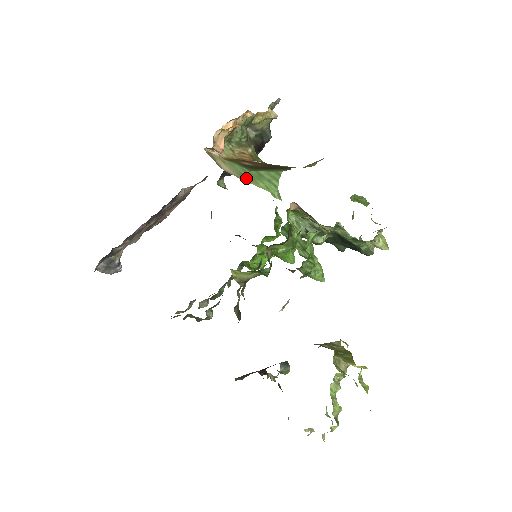
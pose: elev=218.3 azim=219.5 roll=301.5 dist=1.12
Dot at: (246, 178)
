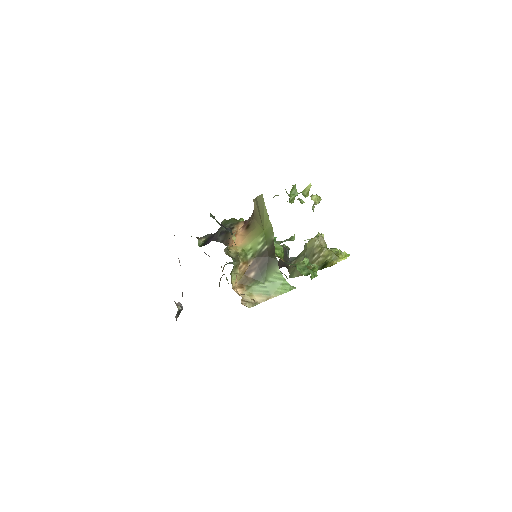
Dot at: (271, 294)
